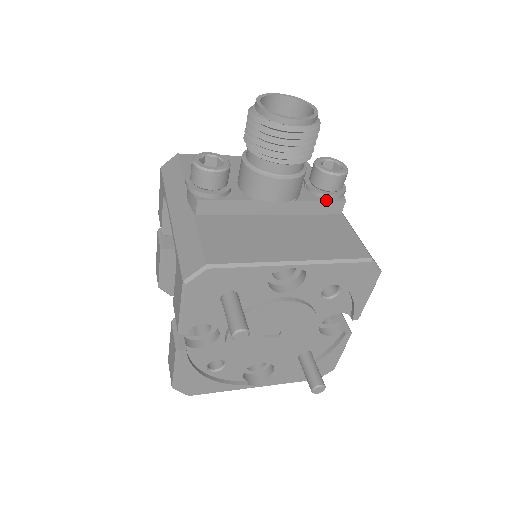
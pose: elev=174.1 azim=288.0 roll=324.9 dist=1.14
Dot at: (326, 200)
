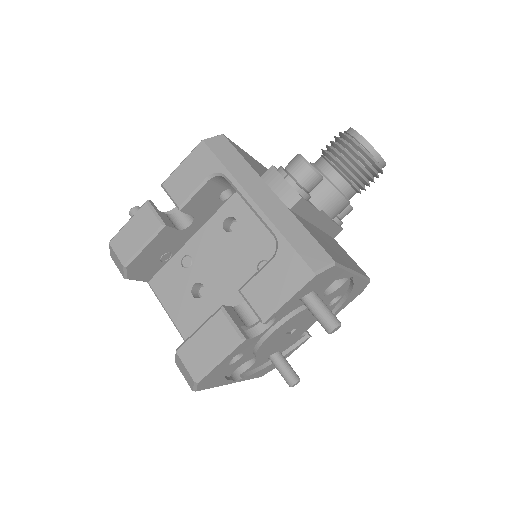
Dot at: (338, 225)
